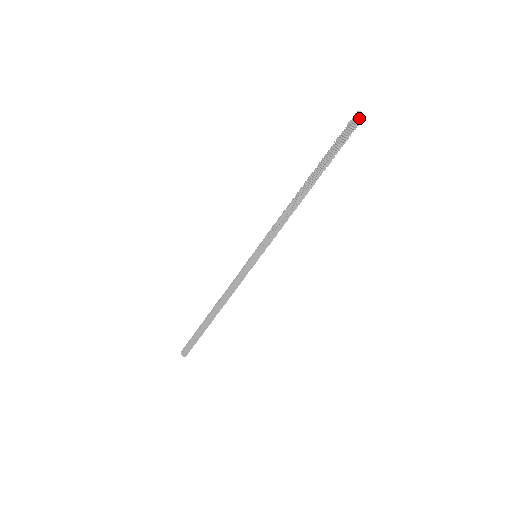
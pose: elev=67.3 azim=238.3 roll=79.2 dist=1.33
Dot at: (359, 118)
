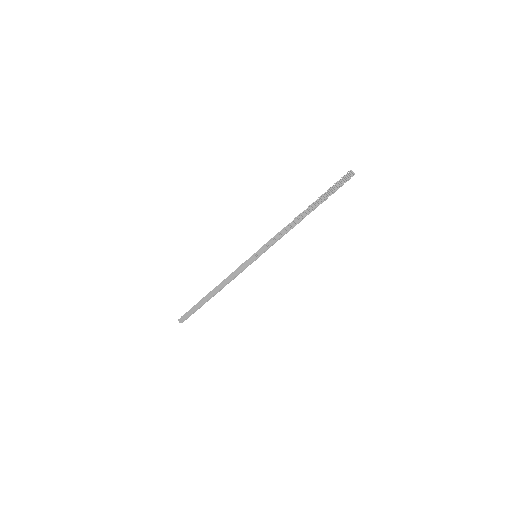
Dot at: (350, 174)
